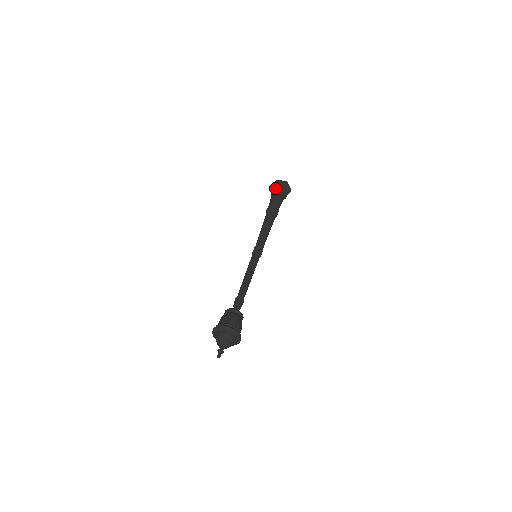
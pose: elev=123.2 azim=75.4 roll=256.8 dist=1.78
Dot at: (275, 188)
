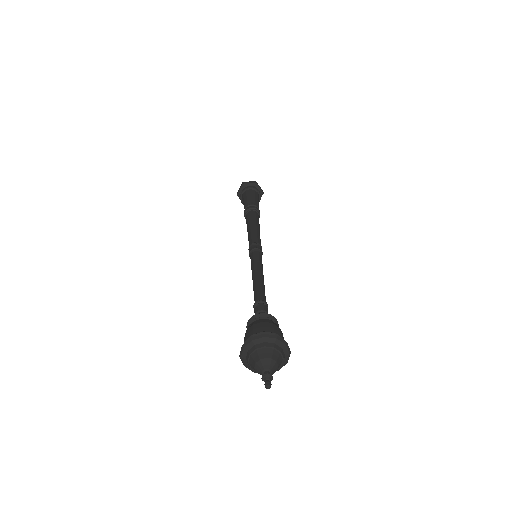
Dot at: (244, 190)
